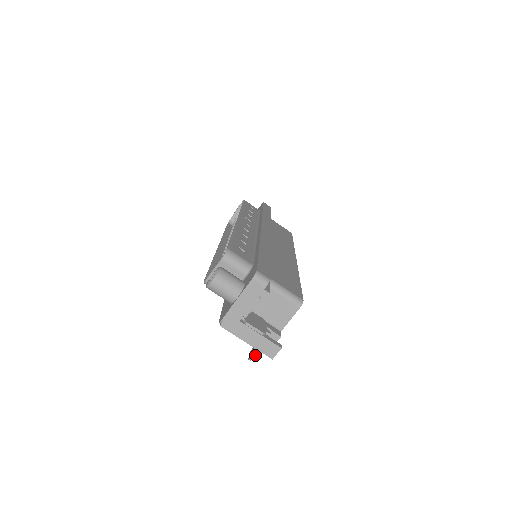
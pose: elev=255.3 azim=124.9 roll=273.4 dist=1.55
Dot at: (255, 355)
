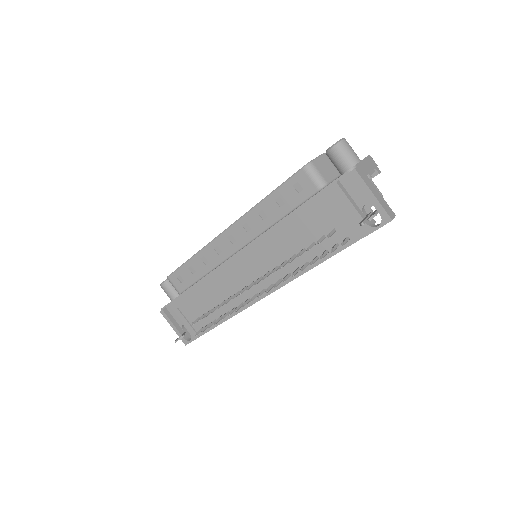
Dot at: (376, 214)
